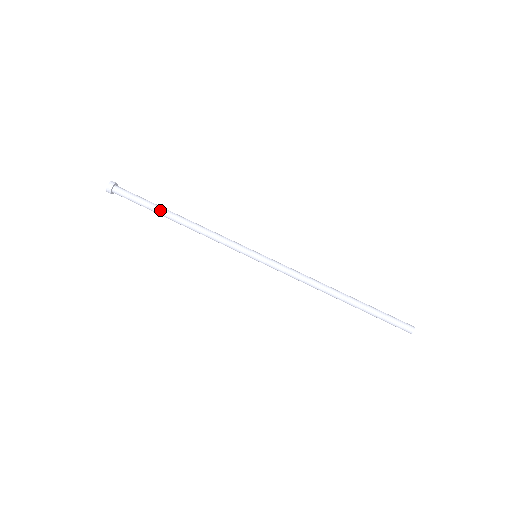
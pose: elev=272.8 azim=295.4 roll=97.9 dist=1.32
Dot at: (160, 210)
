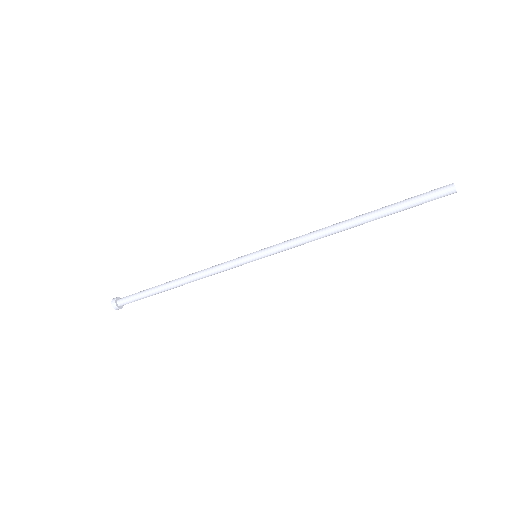
Dot at: (158, 289)
